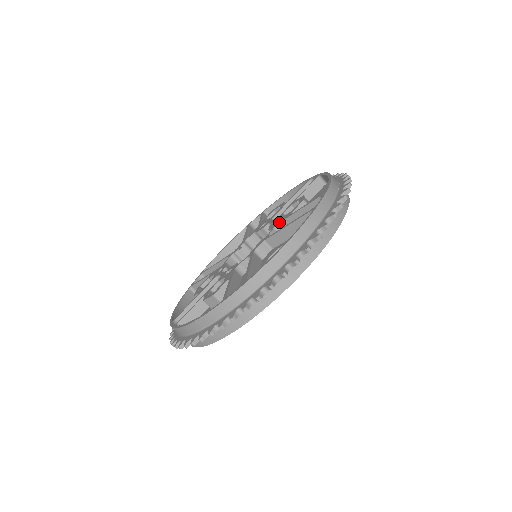
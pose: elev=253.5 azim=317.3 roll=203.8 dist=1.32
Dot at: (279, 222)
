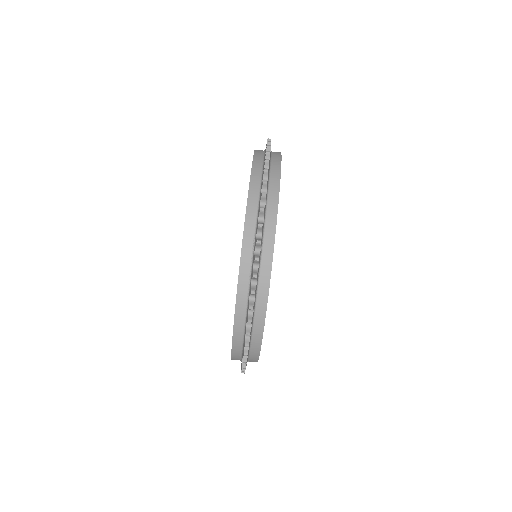
Dot at: occluded
